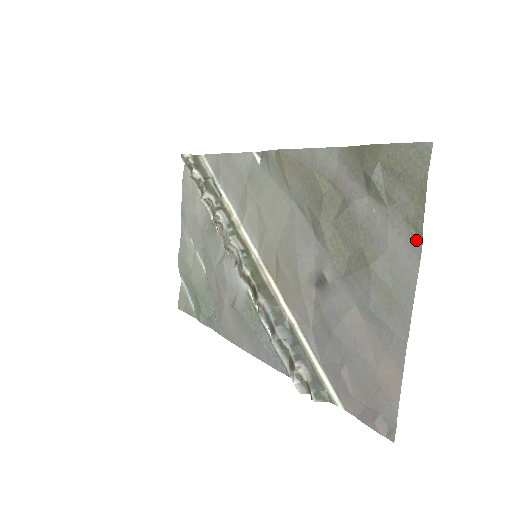
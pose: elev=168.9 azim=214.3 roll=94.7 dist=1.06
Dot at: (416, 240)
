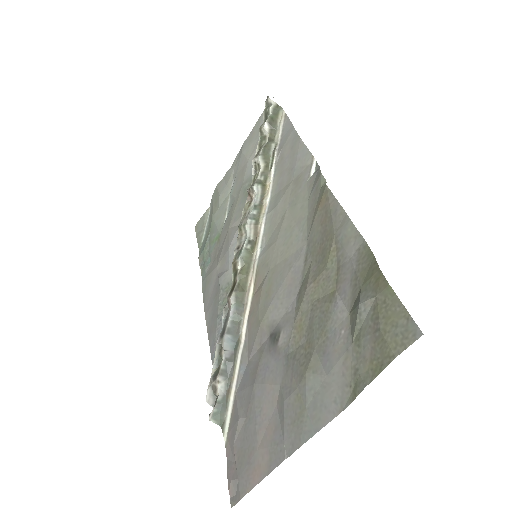
Dot at: (349, 395)
